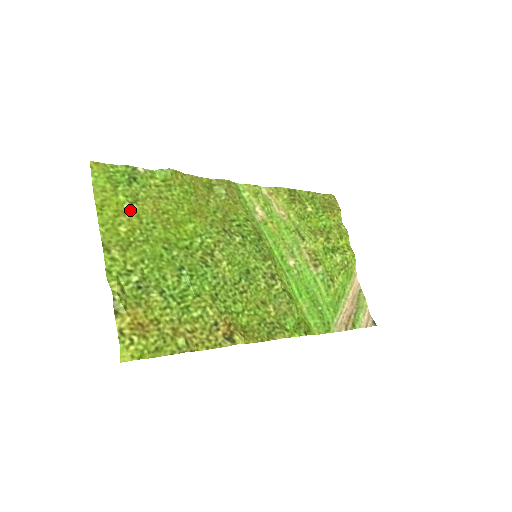
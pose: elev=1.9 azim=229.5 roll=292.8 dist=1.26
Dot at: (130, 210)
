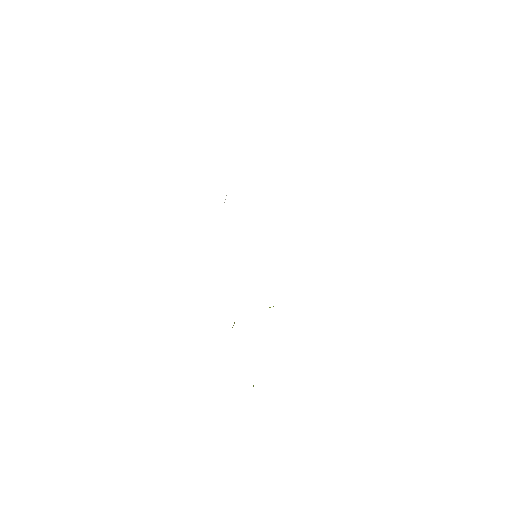
Dot at: occluded
